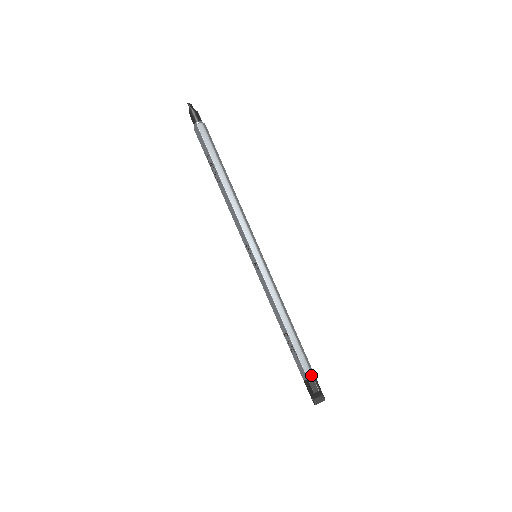
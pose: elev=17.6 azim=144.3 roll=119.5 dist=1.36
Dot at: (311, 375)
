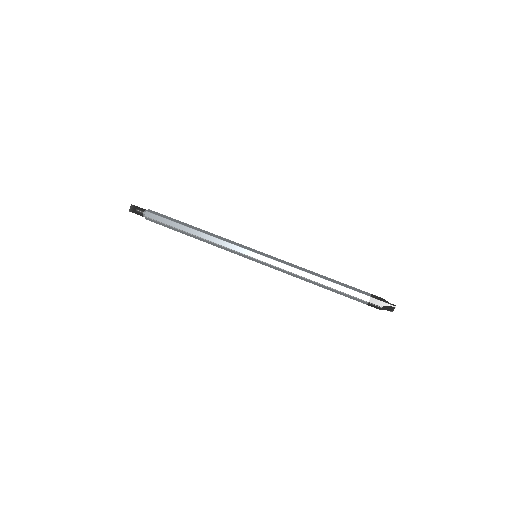
Dot at: (366, 302)
